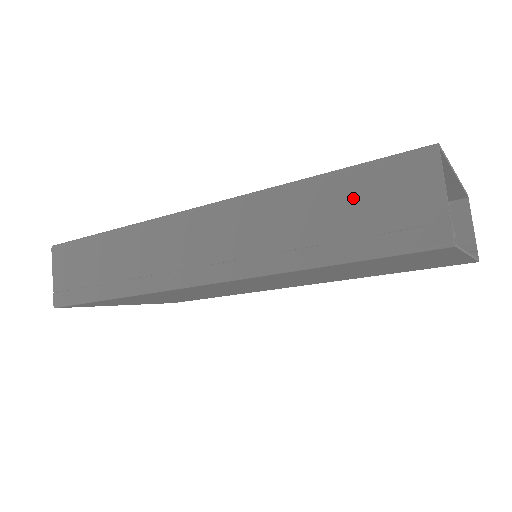
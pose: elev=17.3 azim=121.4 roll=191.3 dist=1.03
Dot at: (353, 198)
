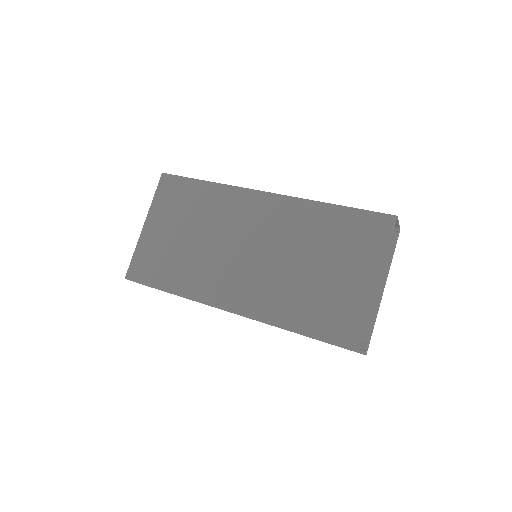
Dot at: occluded
